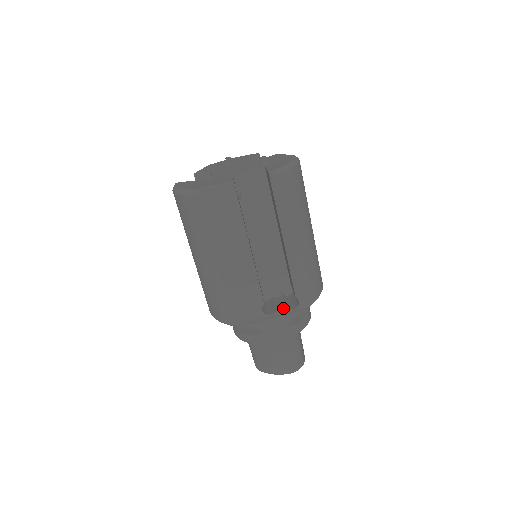
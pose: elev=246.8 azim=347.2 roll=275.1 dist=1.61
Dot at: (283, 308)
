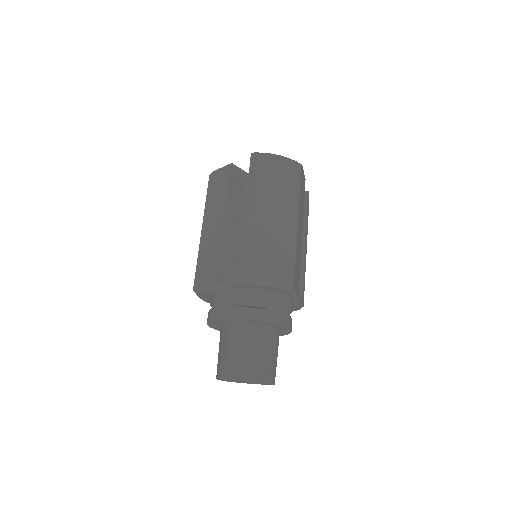
Dot at: (229, 277)
